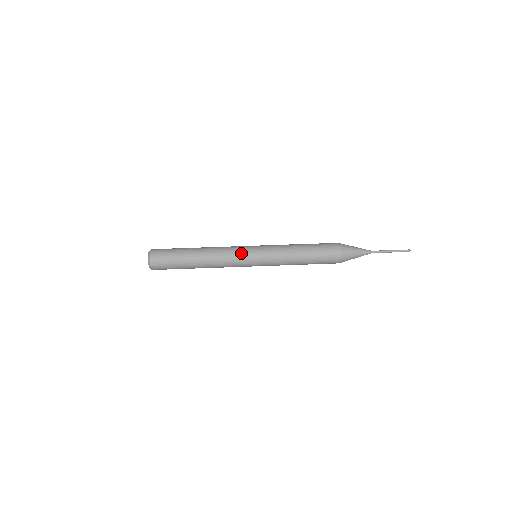
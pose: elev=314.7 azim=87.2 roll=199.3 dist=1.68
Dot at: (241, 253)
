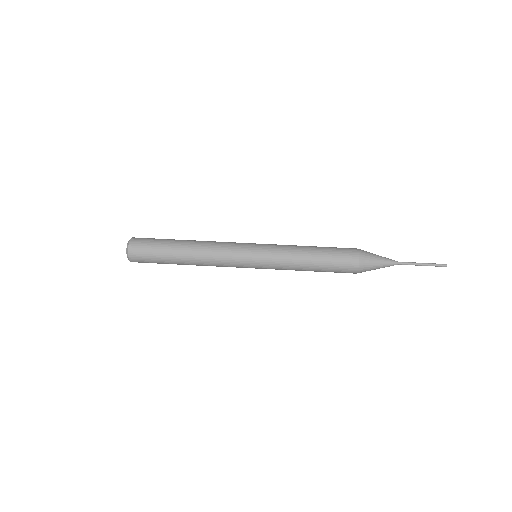
Dot at: (237, 252)
